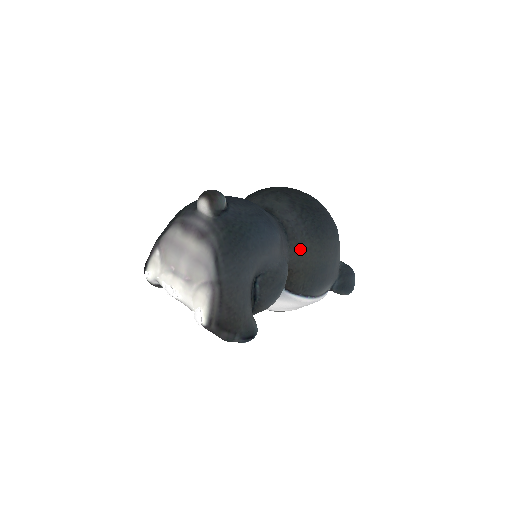
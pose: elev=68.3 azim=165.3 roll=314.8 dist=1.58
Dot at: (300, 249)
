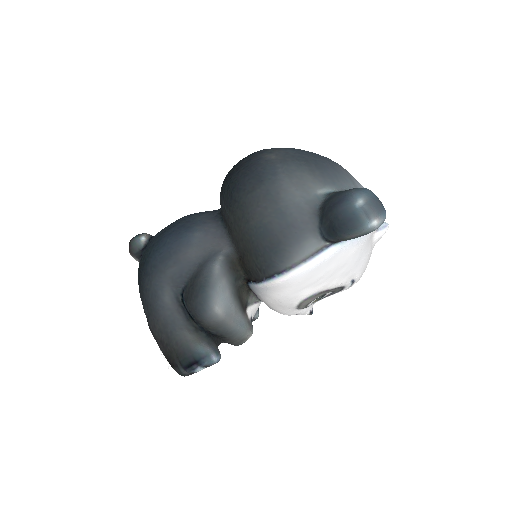
Dot at: (231, 229)
